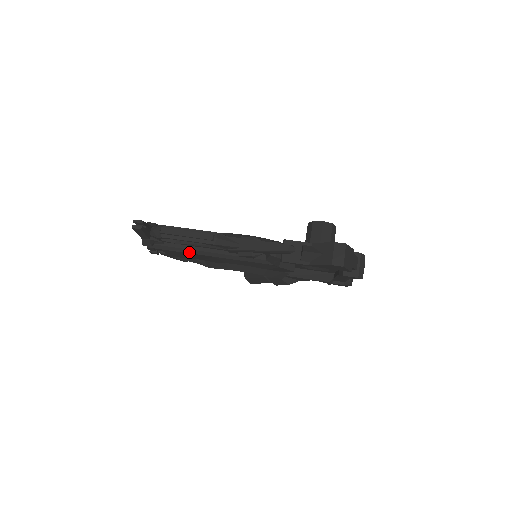
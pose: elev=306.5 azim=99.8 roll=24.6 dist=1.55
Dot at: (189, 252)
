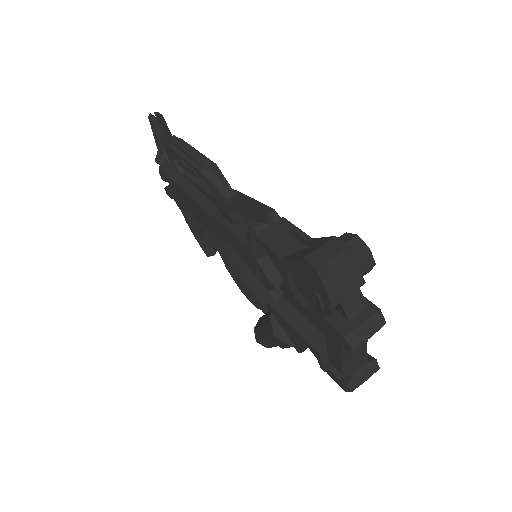
Dot at: (185, 190)
